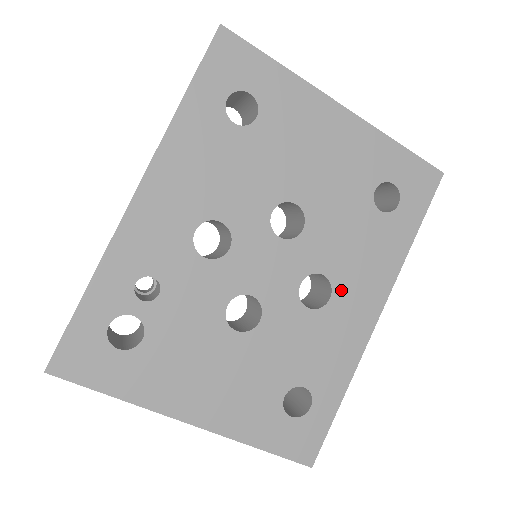
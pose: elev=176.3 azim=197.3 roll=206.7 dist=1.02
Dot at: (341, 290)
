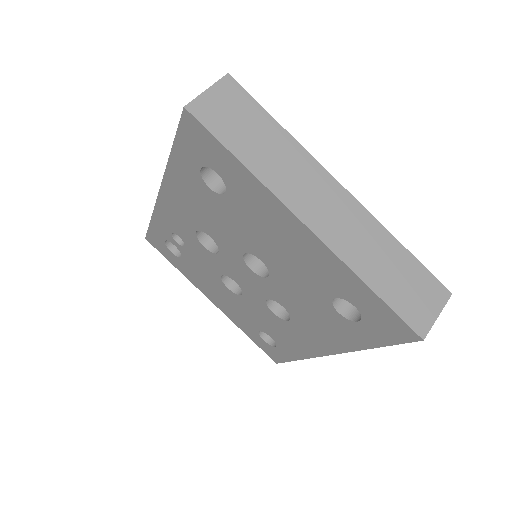
Dot at: (298, 323)
